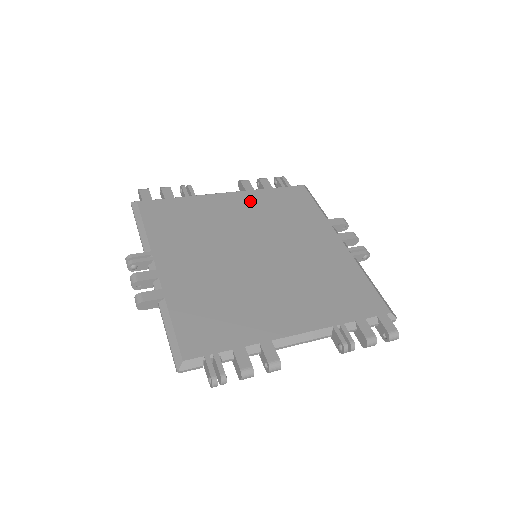
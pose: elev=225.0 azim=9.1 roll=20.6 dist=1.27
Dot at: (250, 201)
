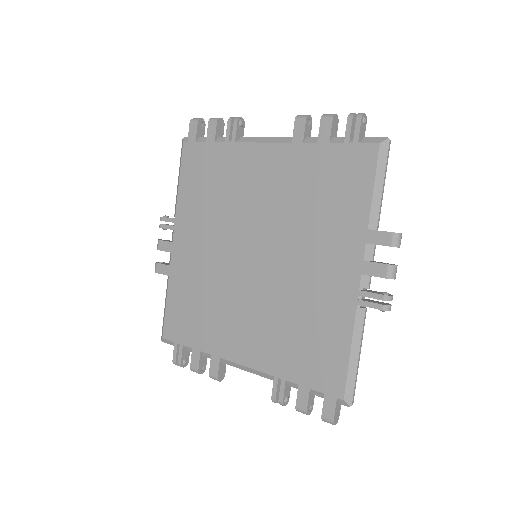
Dot at: (287, 166)
